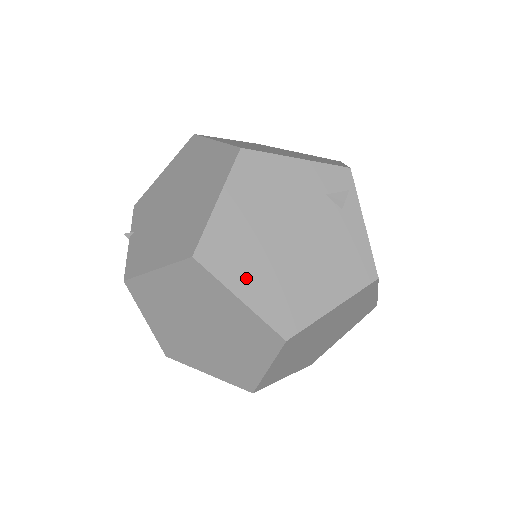
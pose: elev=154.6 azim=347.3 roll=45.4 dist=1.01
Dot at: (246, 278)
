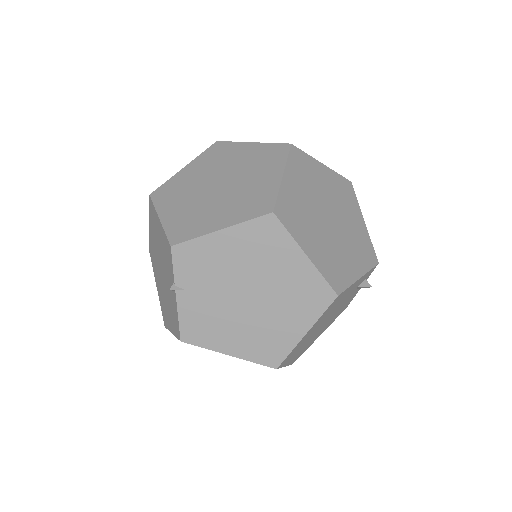
Dot at: (294, 356)
